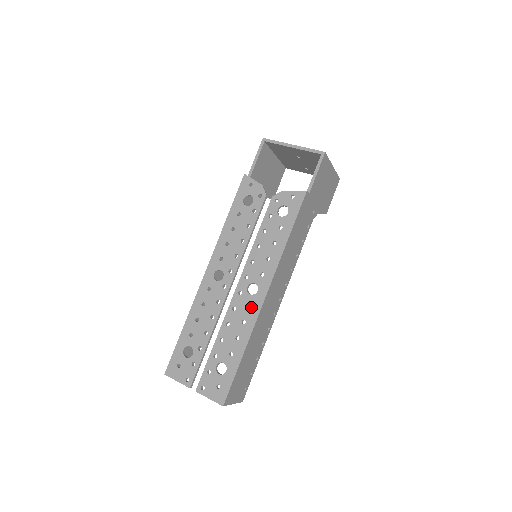
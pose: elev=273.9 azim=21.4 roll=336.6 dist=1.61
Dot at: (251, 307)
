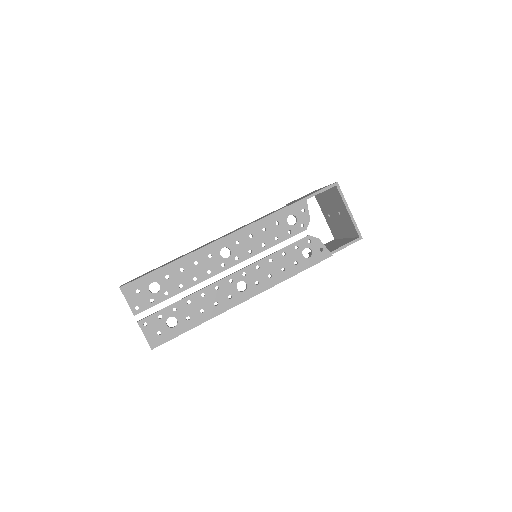
Dot at: (230, 298)
